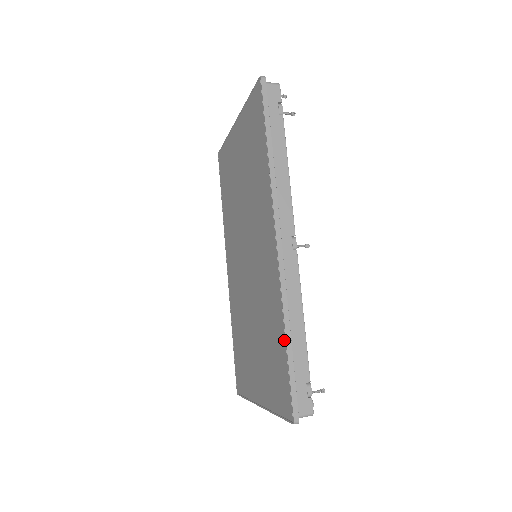
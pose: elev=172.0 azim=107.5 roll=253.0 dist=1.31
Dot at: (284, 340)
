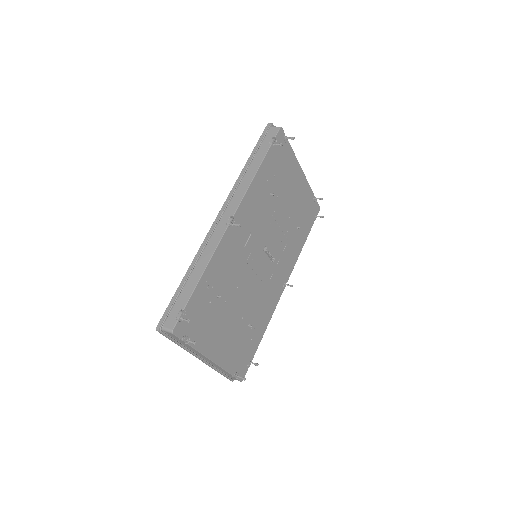
Dot at: (186, 277)
